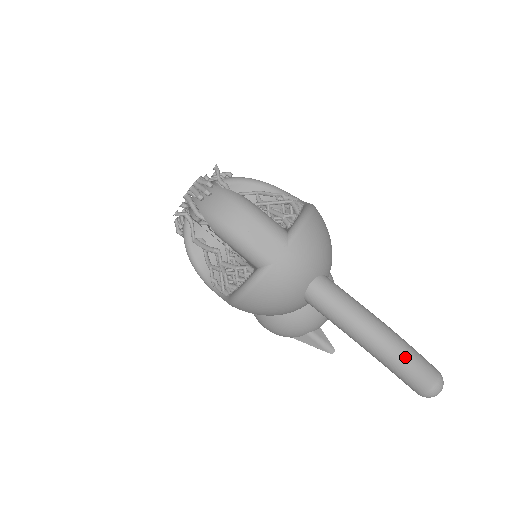
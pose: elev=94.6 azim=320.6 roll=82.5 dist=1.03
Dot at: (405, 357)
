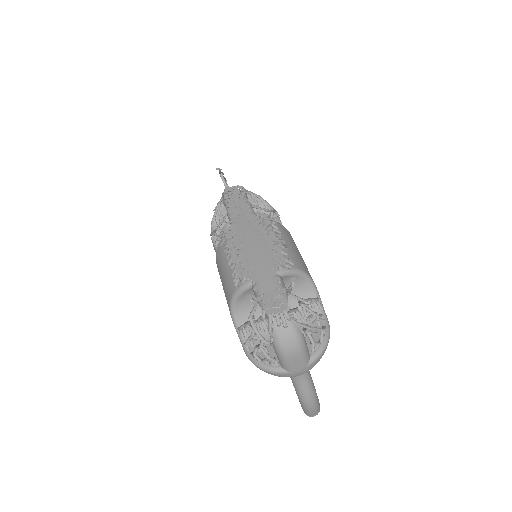
Dot at: (314, 410)
